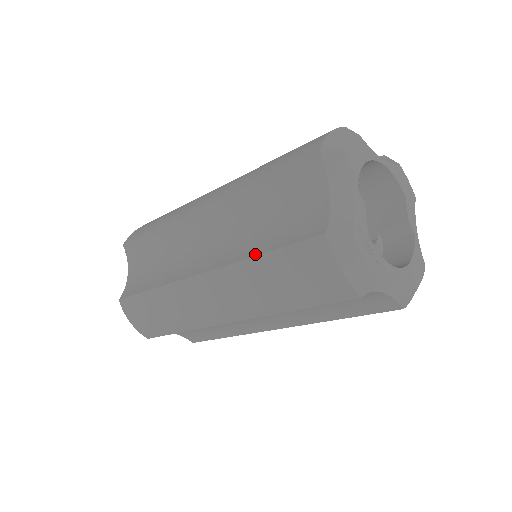
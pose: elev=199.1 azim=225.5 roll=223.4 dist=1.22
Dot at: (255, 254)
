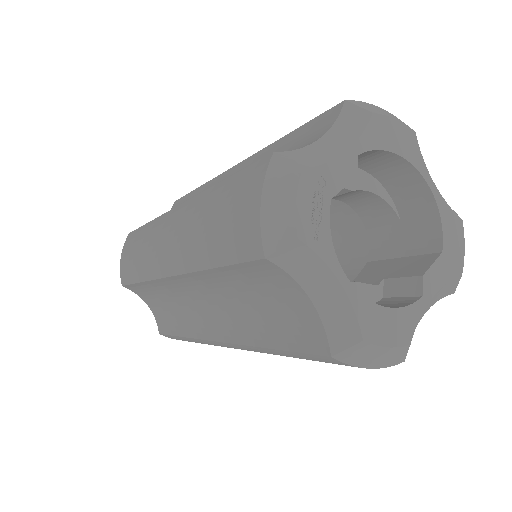
Dot at: (219, 183)
